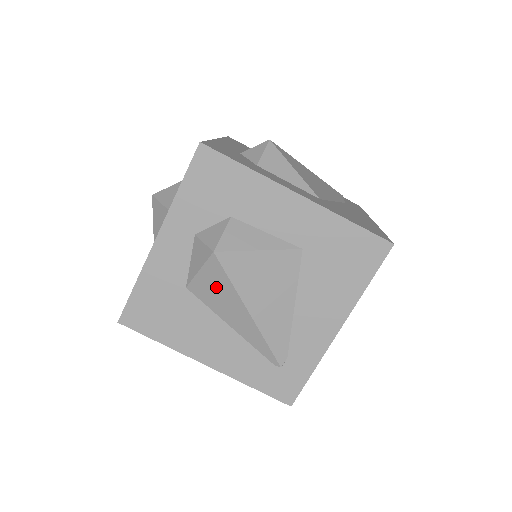
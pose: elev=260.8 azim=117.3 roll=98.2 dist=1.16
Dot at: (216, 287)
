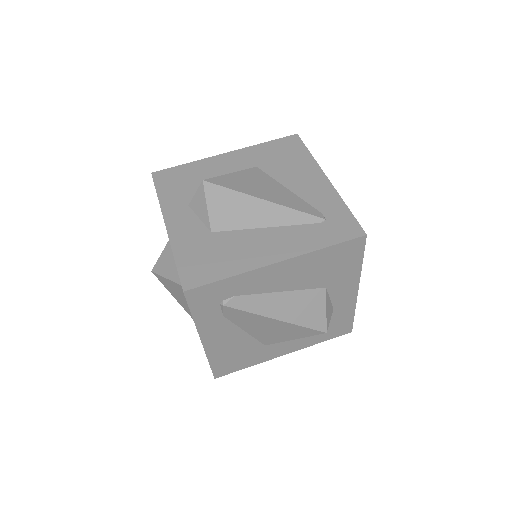
Dot at: (227, 205)
